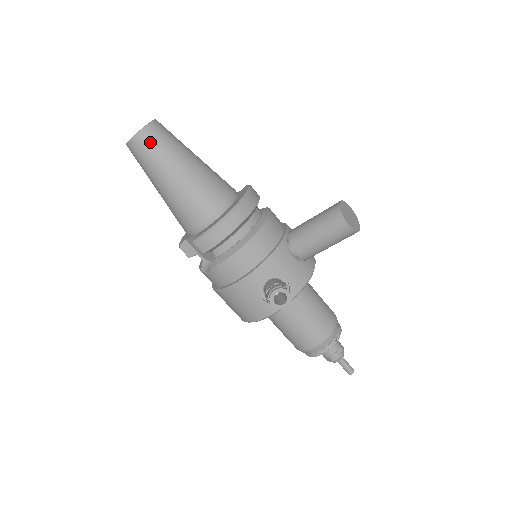
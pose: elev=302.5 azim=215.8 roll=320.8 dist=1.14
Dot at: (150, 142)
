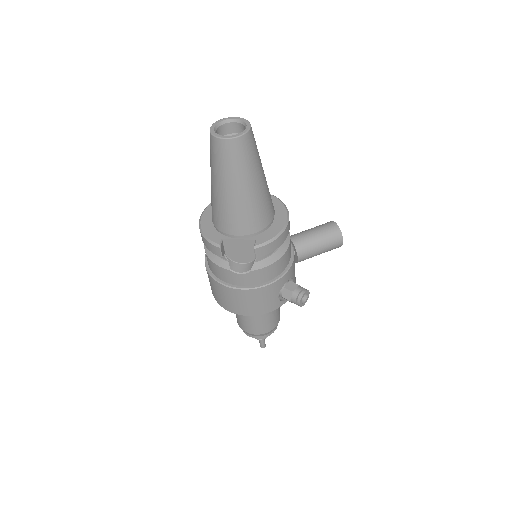
Dot at: (251, 146)
